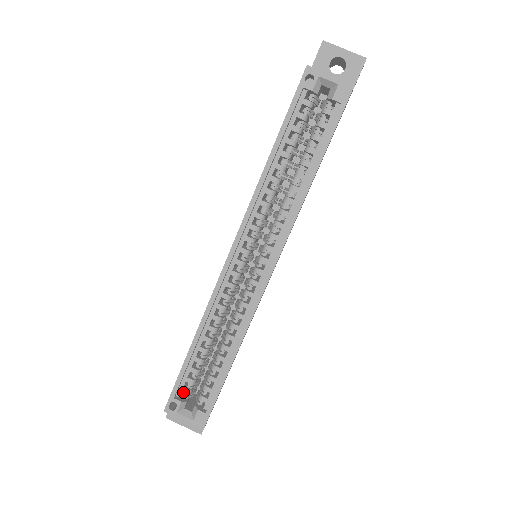
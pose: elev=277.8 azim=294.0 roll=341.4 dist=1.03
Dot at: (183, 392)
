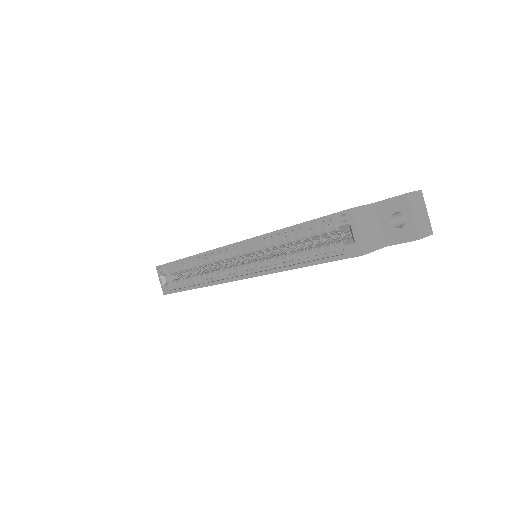
Dot at: (169, 270)
